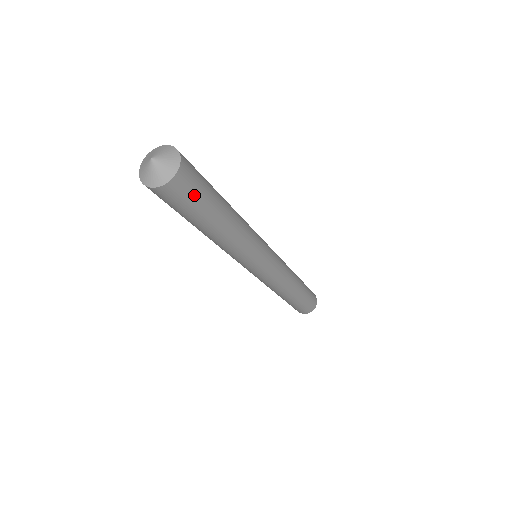
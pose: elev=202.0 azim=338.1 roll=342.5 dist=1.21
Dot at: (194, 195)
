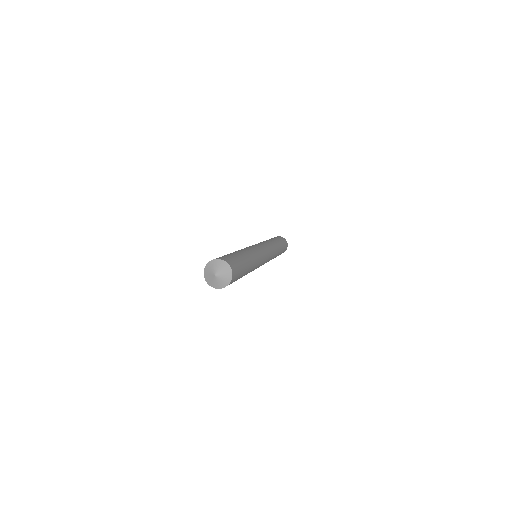
Dot at: occluded
